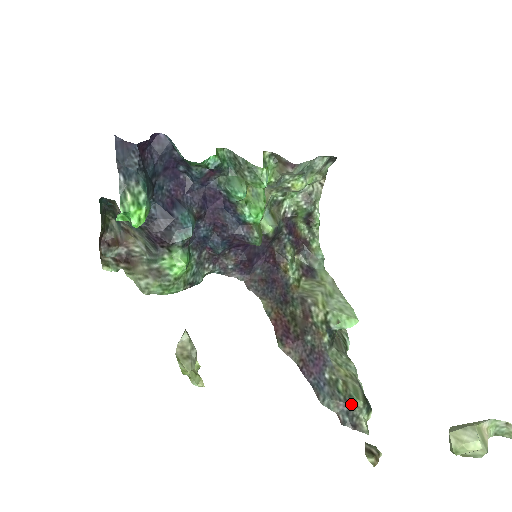
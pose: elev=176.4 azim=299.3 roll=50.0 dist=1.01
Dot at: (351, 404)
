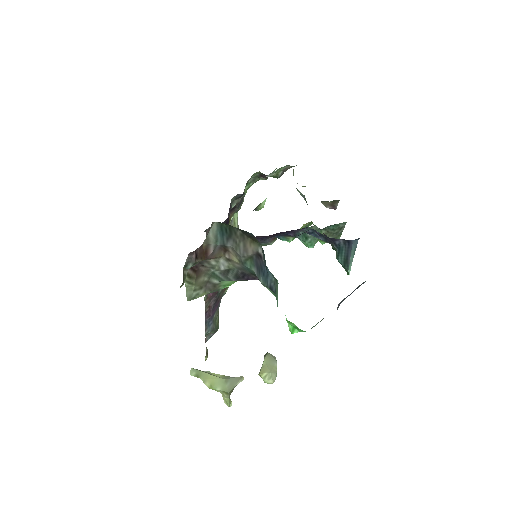
Dot at: occluded
